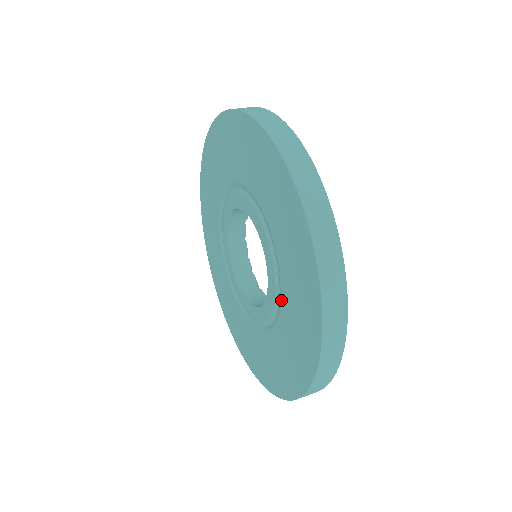
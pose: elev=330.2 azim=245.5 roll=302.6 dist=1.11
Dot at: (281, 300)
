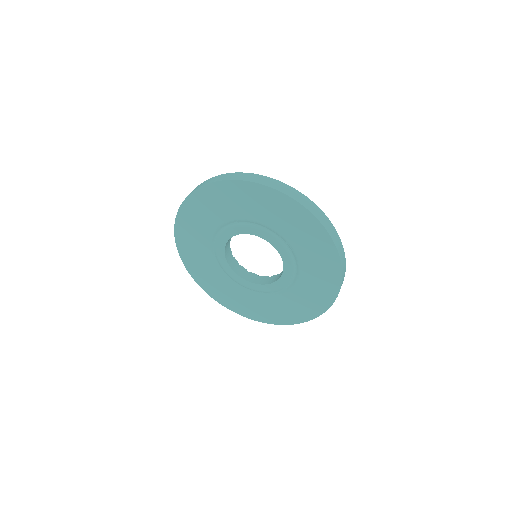
Dot at: (282, 295)
